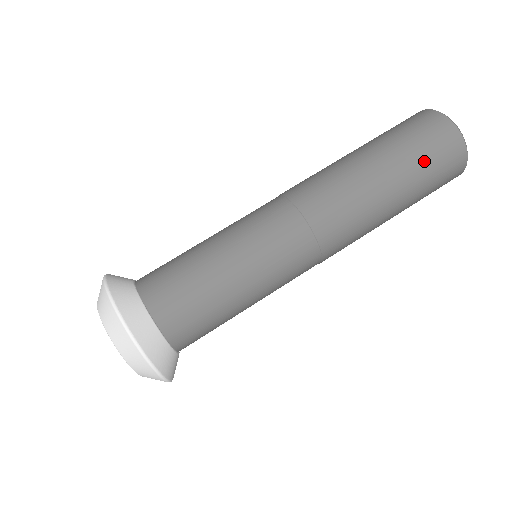
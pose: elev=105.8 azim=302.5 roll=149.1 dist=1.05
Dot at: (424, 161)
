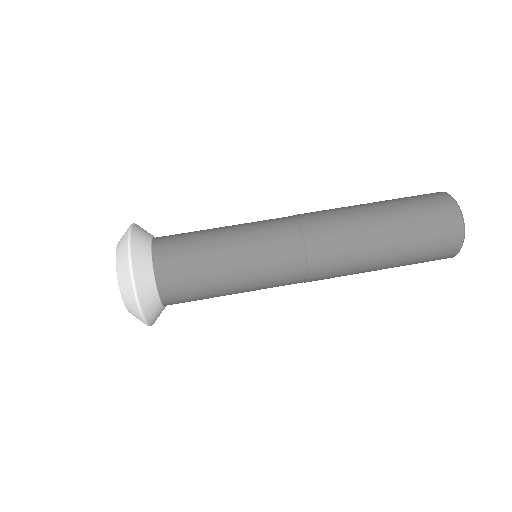
Dot at: (422, 241)
